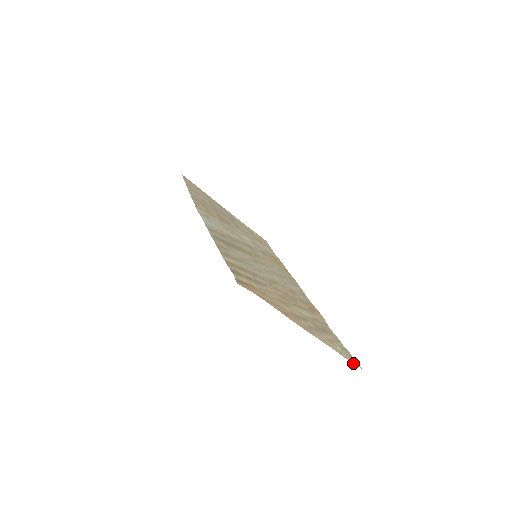
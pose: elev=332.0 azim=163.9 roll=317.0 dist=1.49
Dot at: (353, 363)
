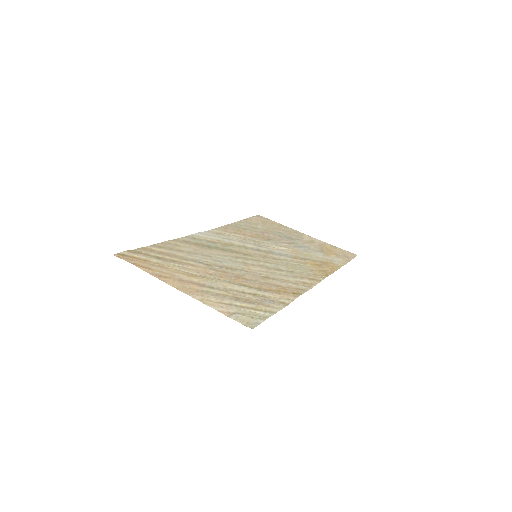
Dot at: (239, 322)
